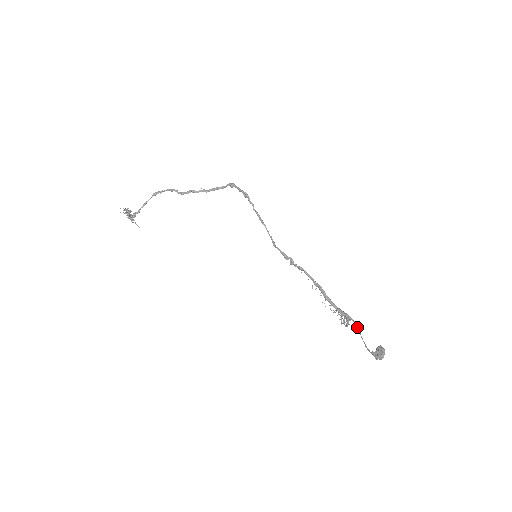
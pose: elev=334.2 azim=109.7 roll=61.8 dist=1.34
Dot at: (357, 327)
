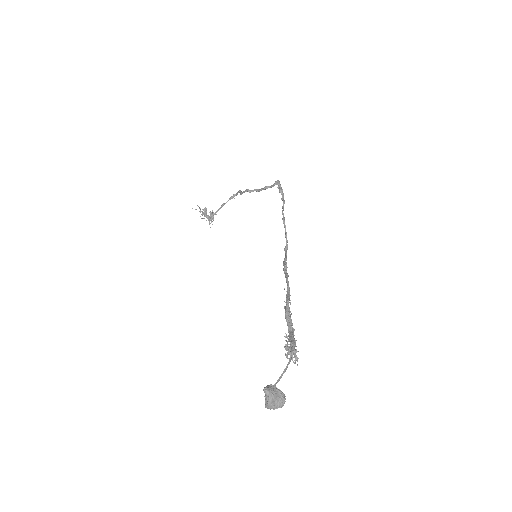
Dot at: (289, 360)
